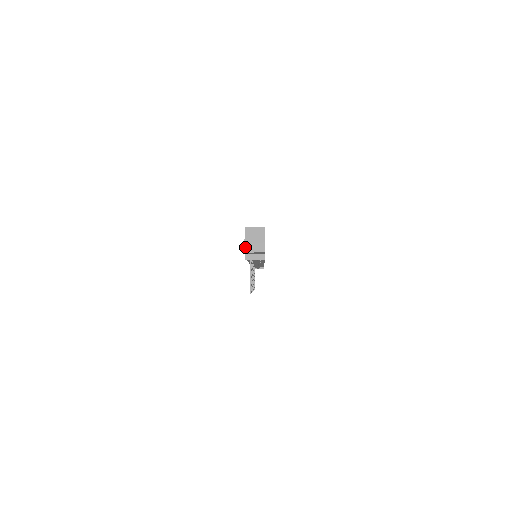
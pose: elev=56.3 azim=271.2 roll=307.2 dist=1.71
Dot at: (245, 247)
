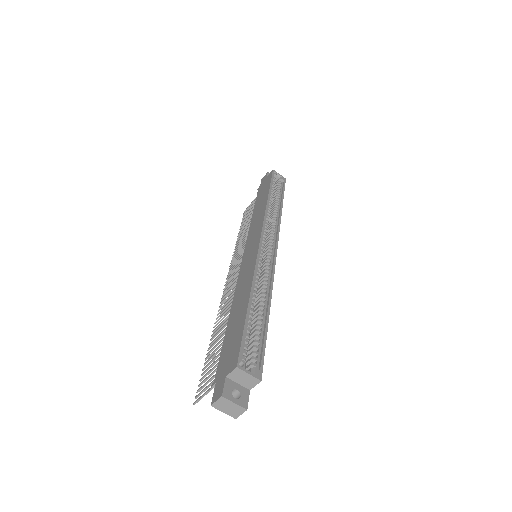
Dot at: (216, 402)
